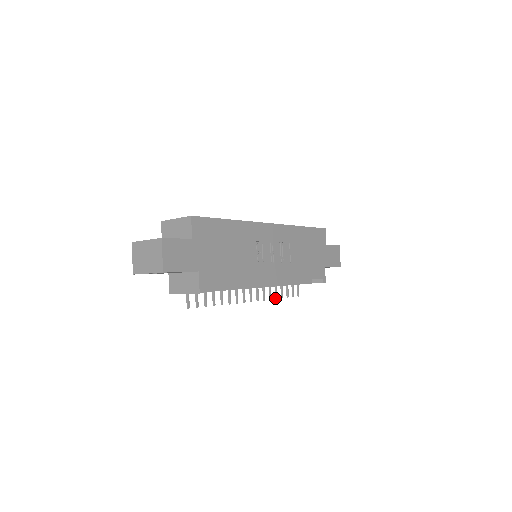
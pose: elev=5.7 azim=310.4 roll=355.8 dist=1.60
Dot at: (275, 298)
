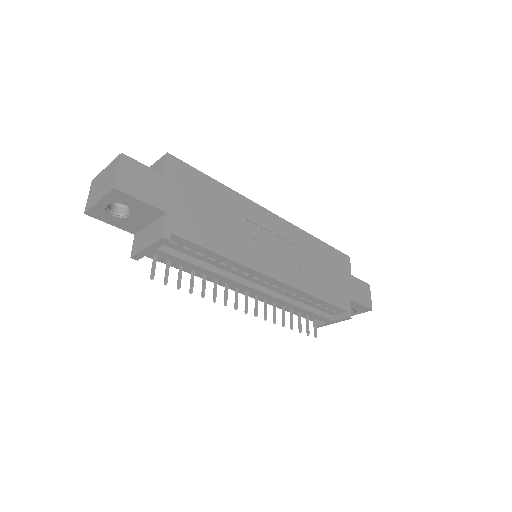
Dot at: (282, 325)
